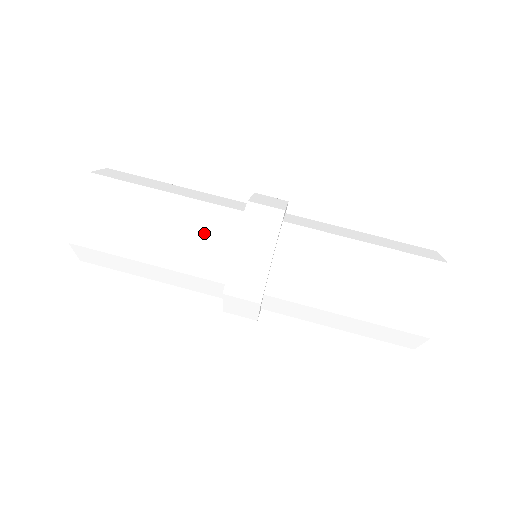
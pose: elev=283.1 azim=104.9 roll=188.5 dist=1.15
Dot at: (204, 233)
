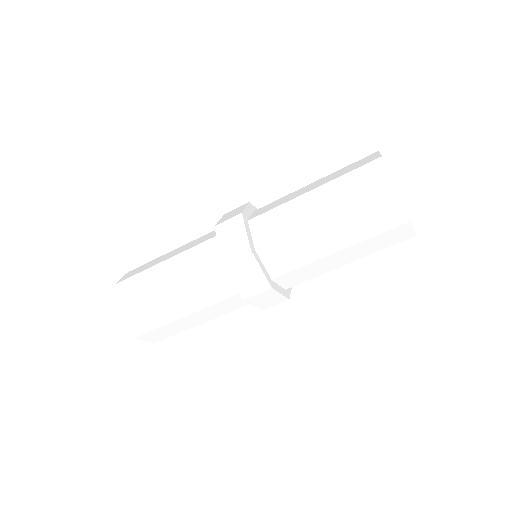
Dot at: (203, 269)
